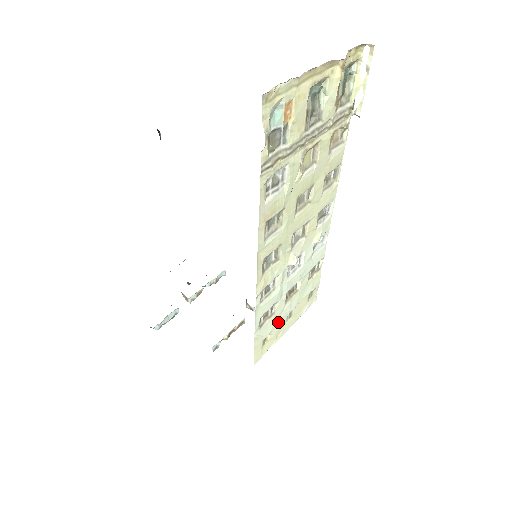
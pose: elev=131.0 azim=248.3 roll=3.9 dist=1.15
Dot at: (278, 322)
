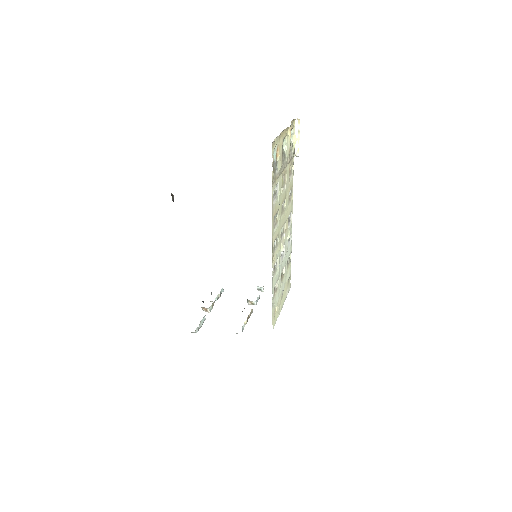
Dot at: (279, 297)
